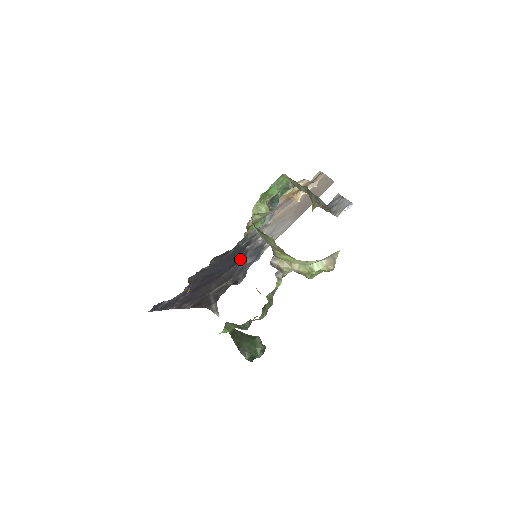
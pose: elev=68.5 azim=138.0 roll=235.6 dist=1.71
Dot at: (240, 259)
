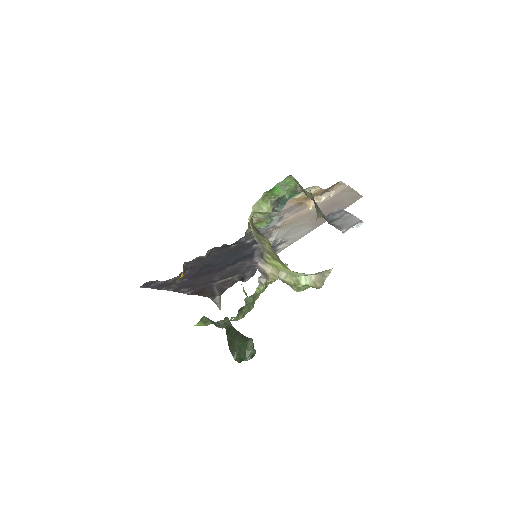
Dot at: (246, 256)
